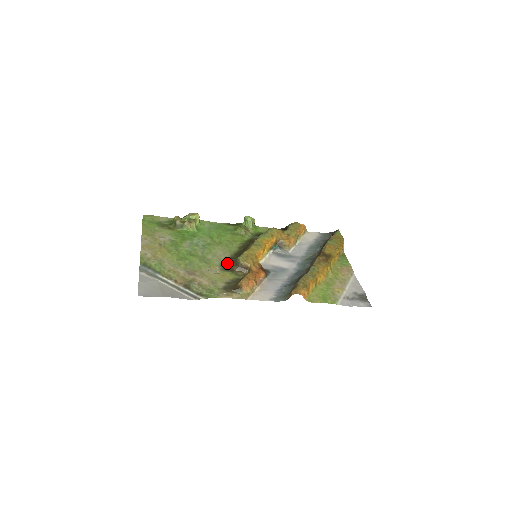
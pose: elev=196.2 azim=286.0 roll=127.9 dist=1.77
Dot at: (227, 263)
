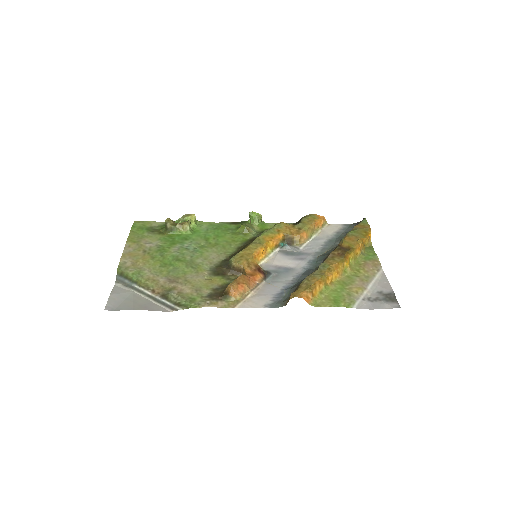
Dot at: (219, 266)
